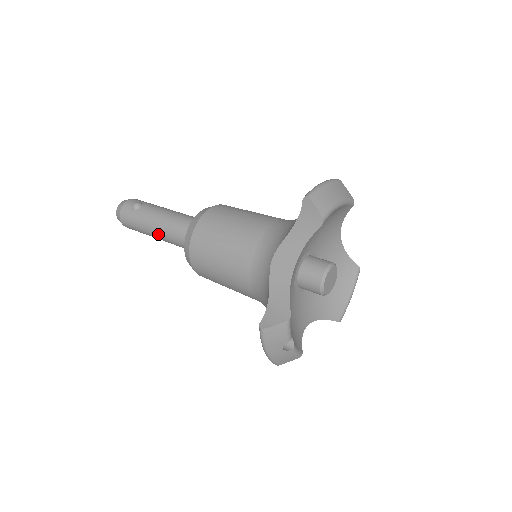
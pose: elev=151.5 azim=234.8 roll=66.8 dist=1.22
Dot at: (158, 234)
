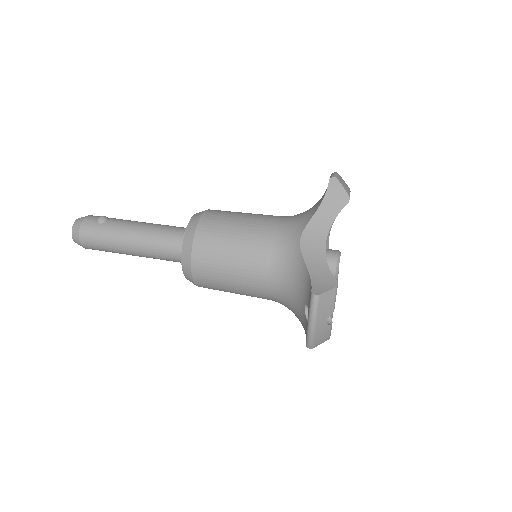
Dot at: (135, 245)
